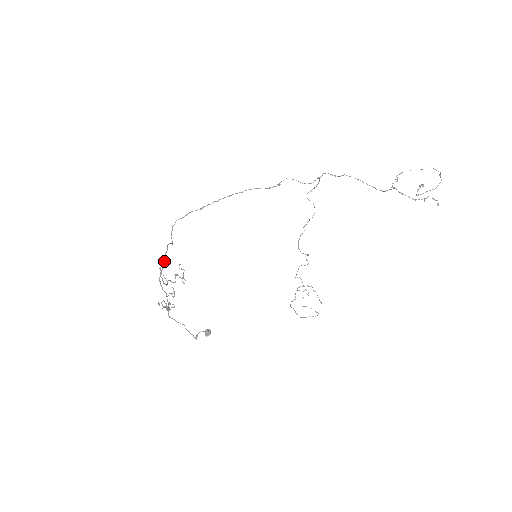
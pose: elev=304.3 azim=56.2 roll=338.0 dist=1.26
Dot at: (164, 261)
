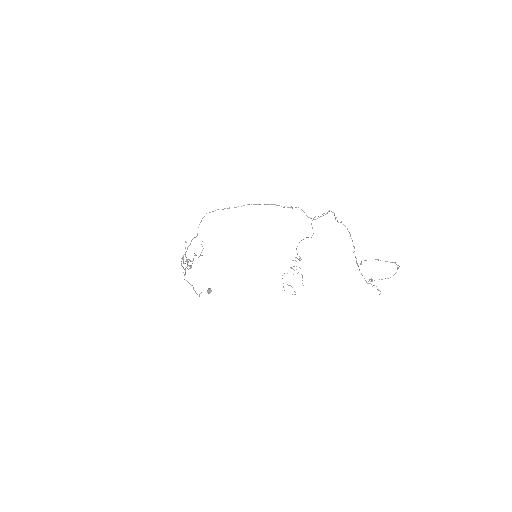
Dot at: (186, 251)
